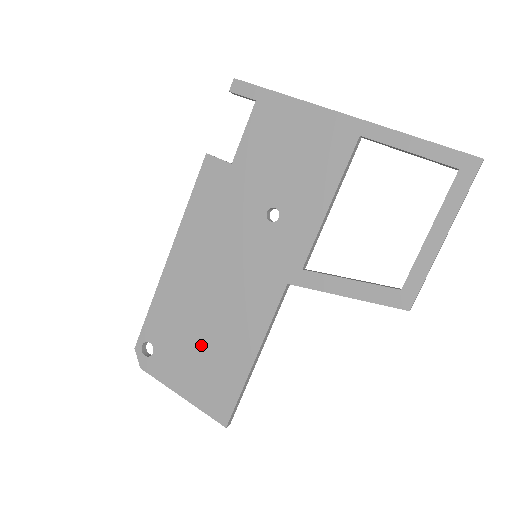
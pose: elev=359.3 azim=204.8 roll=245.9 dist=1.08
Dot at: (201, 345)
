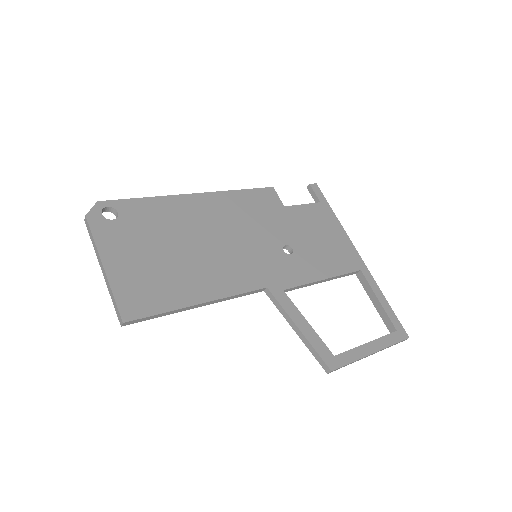
Dot at: (165, 256)
